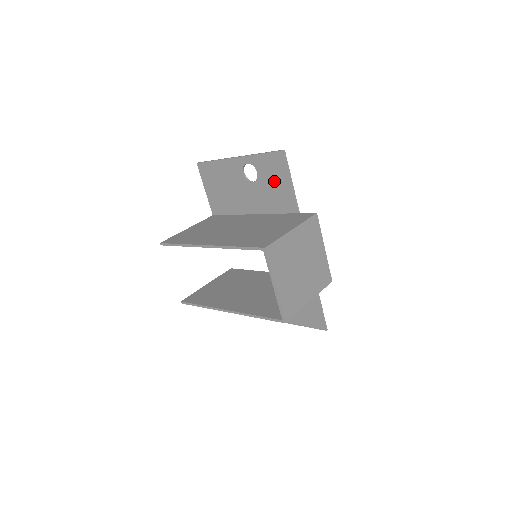
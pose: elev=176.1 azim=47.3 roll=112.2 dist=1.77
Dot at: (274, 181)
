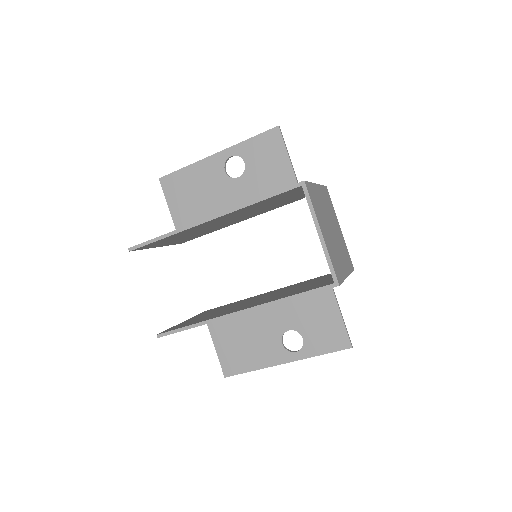
Dot at: (268, 166)
